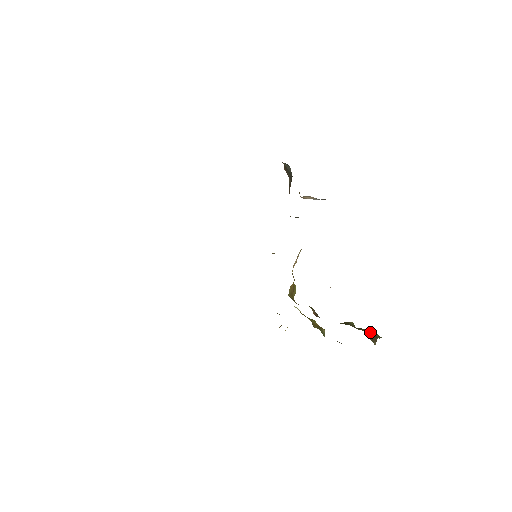
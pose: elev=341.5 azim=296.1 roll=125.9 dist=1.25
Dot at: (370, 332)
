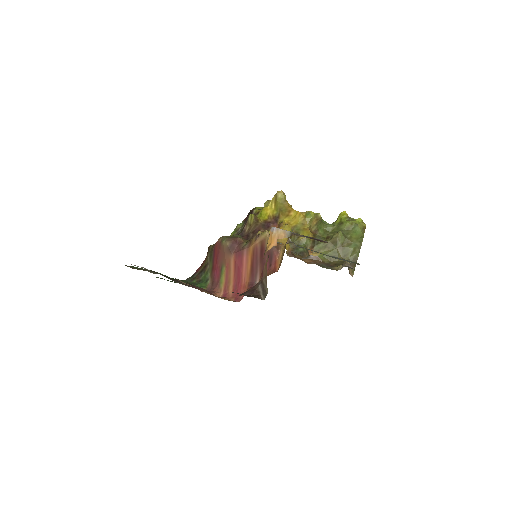
Dot at: (352, 254)
